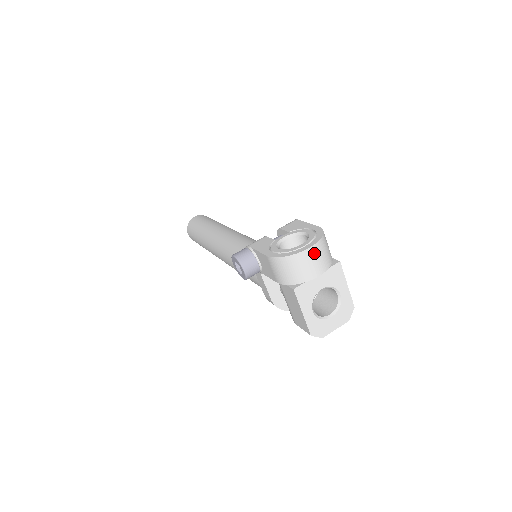
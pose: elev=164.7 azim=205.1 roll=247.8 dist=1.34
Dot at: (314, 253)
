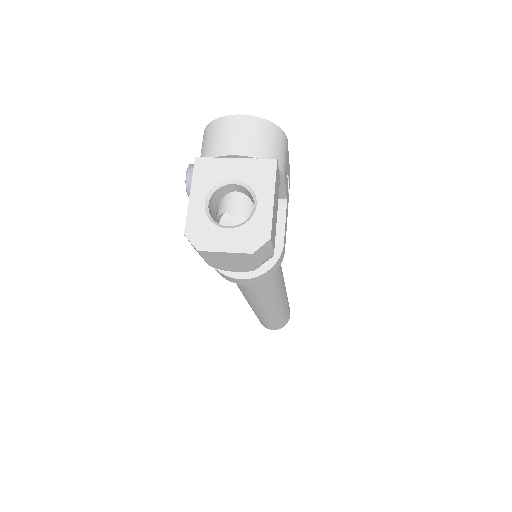
Dot at: (243, 124)
